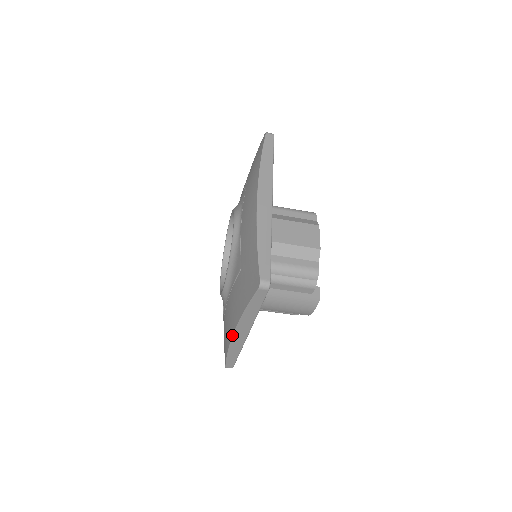
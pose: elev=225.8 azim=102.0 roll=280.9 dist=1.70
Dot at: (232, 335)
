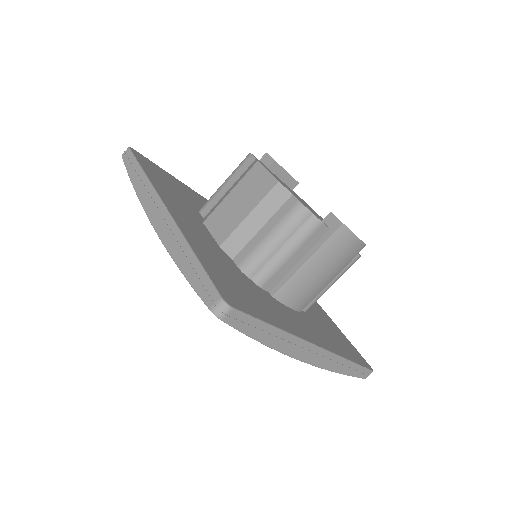
Dot at: occluded
